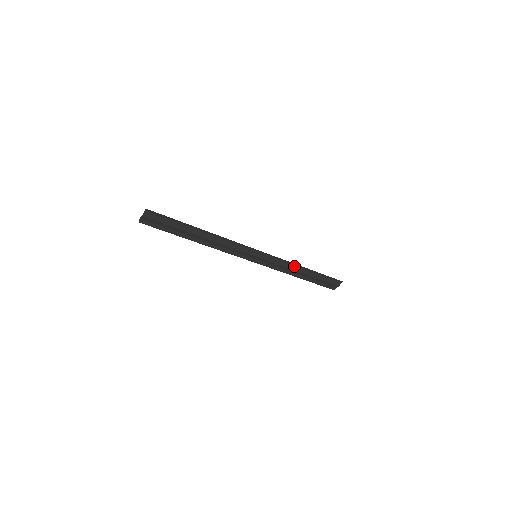
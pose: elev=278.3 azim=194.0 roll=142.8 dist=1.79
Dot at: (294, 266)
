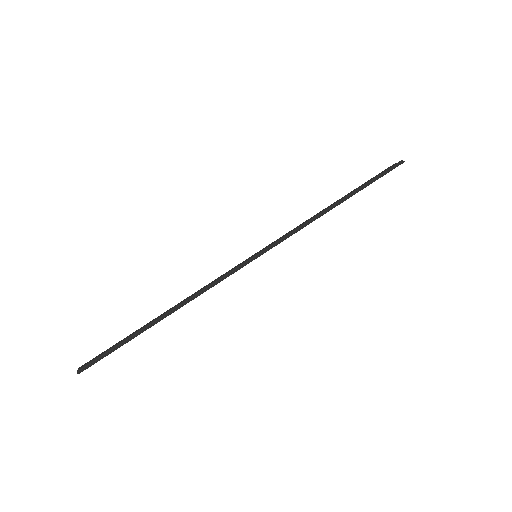
Dot at: (318, 216)
